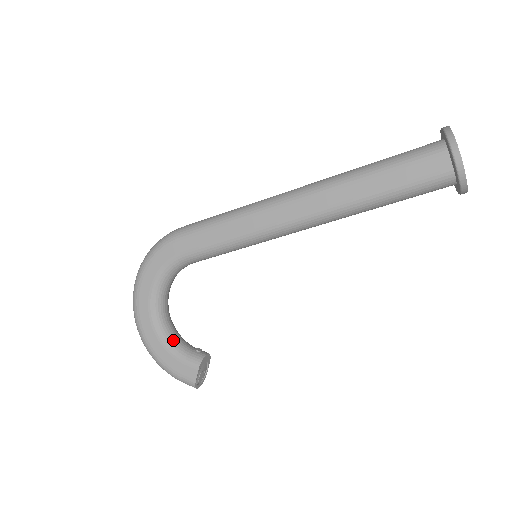
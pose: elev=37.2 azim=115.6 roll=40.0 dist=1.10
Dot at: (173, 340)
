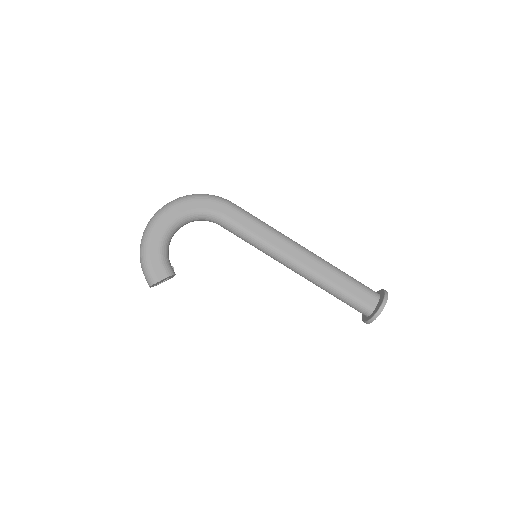
Dot at: (167, 248)
